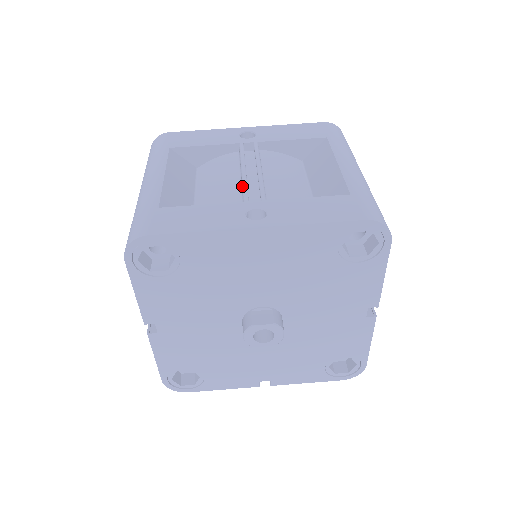
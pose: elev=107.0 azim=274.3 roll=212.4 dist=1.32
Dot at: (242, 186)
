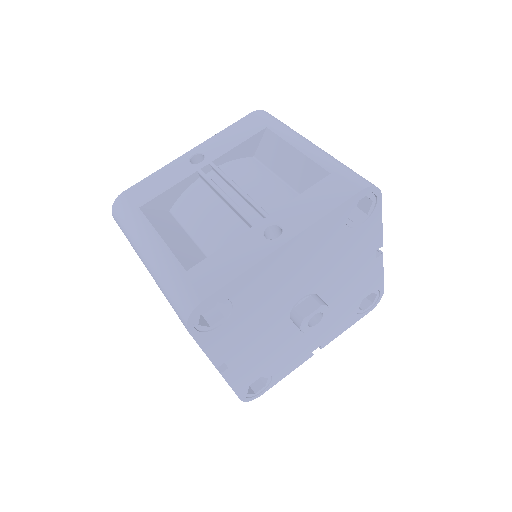
Dot at: (238, 212)
